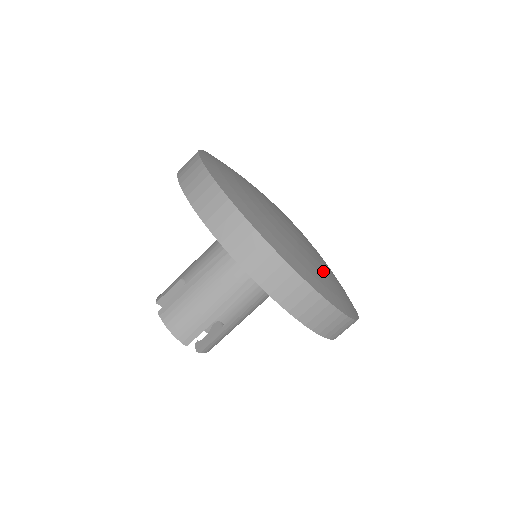
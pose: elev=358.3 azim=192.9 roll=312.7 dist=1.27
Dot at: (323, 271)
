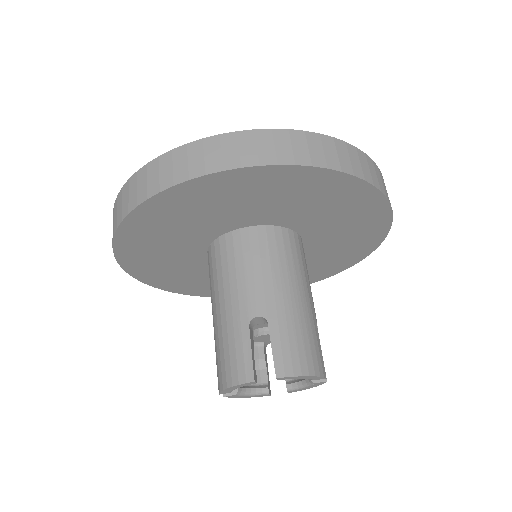
Dot at: occluded
